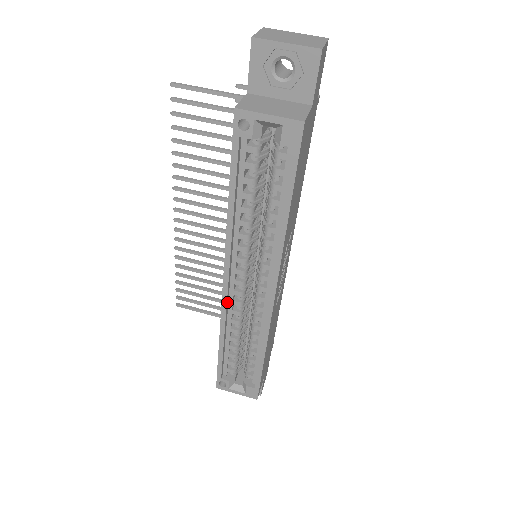
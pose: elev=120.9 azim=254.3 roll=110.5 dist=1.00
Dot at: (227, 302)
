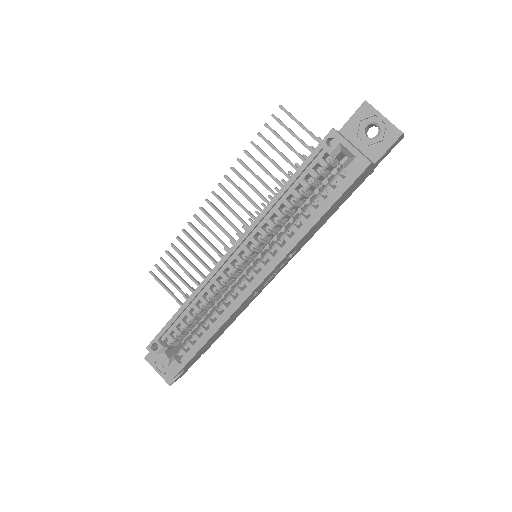
Dot at: (218, 270)
